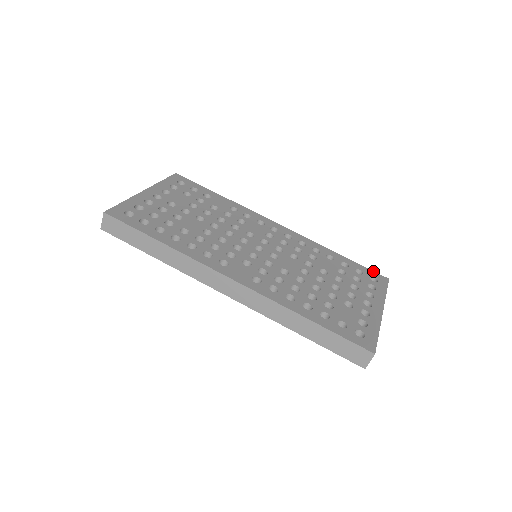
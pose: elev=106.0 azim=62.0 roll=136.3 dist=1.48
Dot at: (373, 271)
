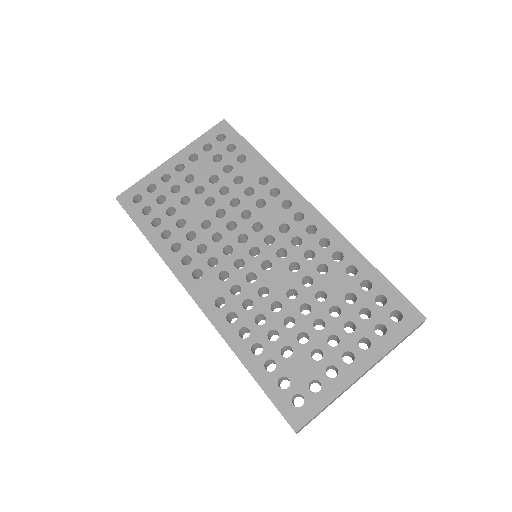
Dot at: (408, 301)
